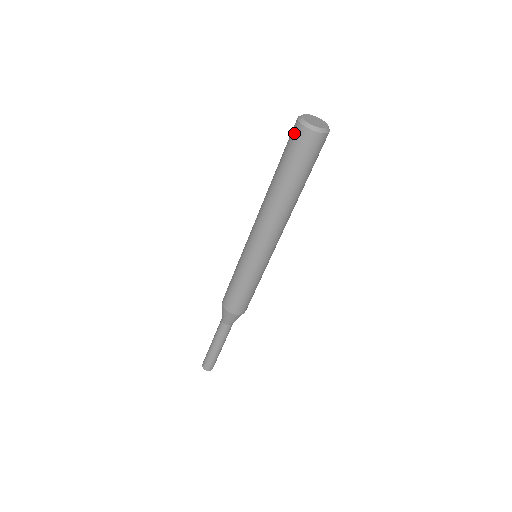
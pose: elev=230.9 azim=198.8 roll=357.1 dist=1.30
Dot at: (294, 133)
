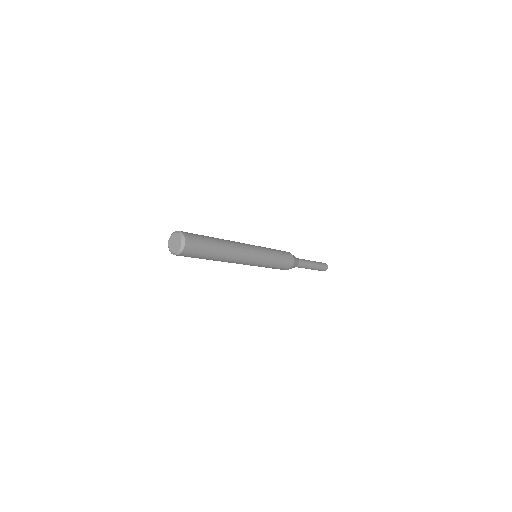
Dot at: occluded
